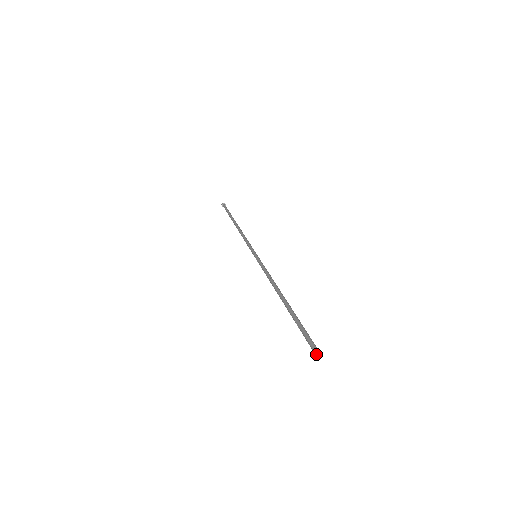
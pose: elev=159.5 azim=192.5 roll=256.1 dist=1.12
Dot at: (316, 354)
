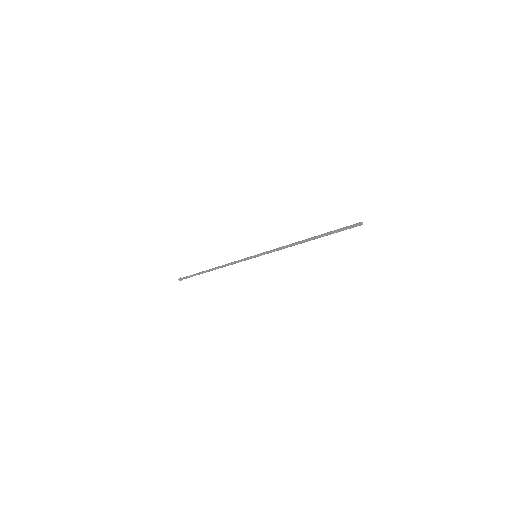
Dot at: (362, 224)
